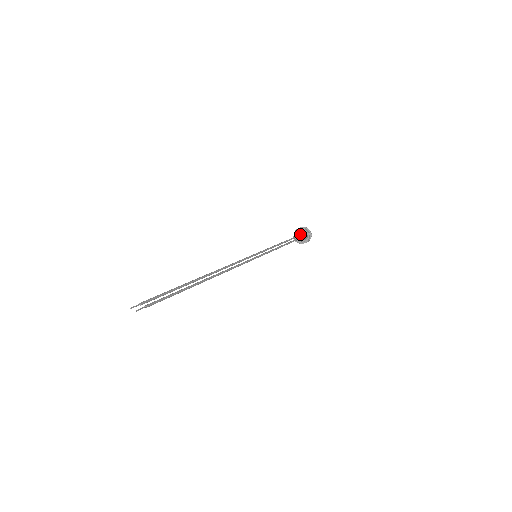
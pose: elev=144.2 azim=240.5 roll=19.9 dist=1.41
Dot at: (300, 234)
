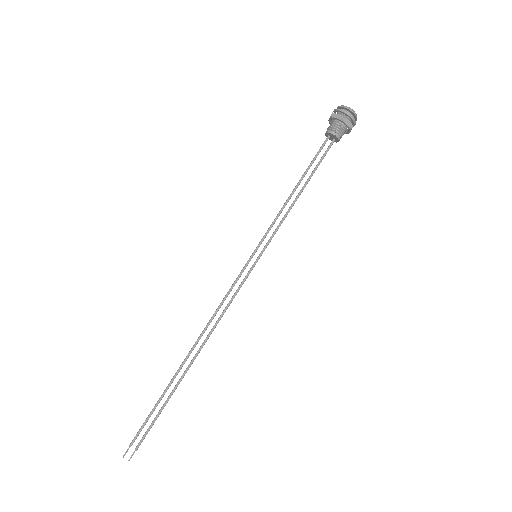
Dot at: (335, 136)
